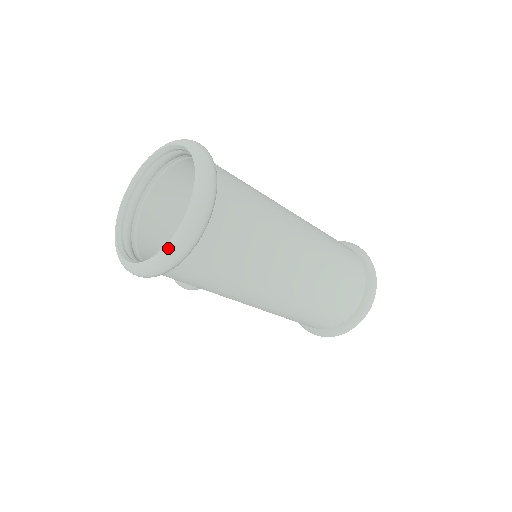
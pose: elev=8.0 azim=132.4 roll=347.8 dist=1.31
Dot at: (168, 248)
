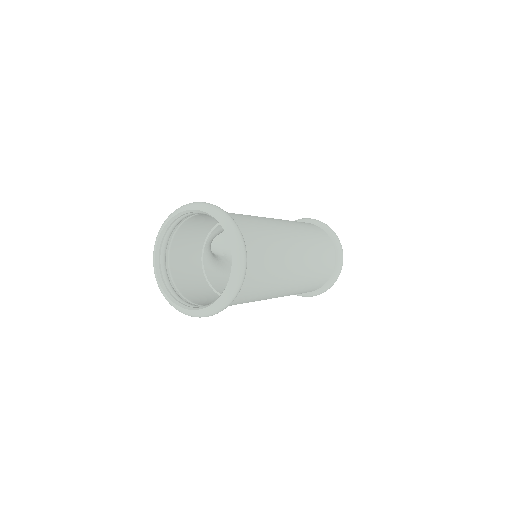
Dot at: (205, 311)
